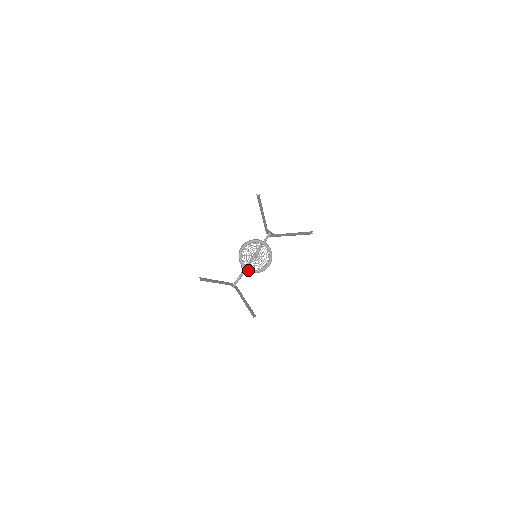
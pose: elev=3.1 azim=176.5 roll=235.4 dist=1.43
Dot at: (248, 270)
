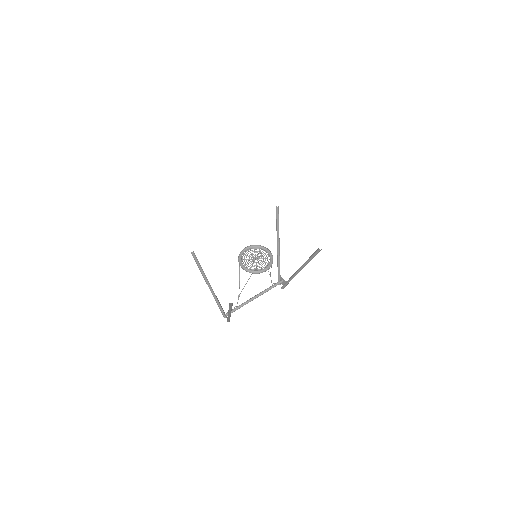
Dot at: (243, 269)
